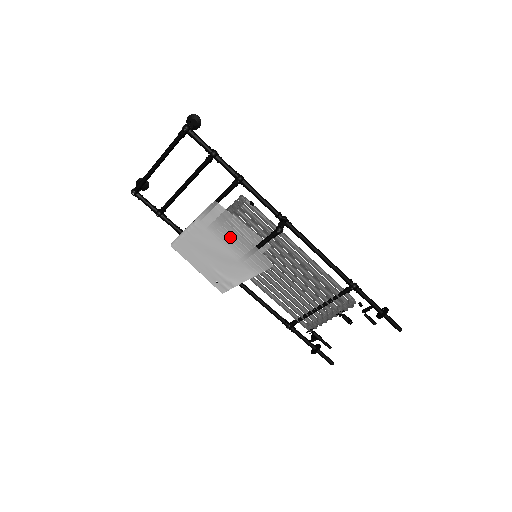
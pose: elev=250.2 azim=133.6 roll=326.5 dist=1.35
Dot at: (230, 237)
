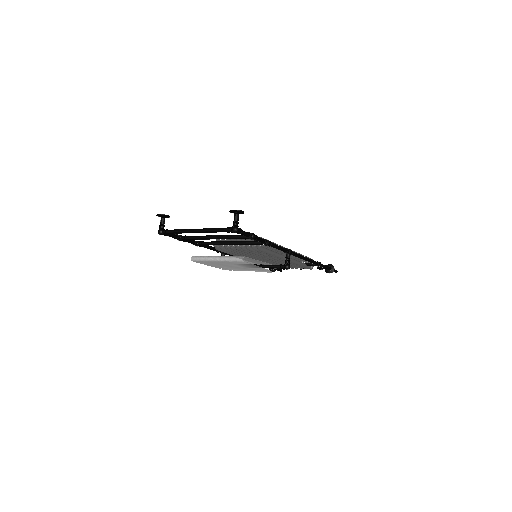
Dot at: (247, 266)
